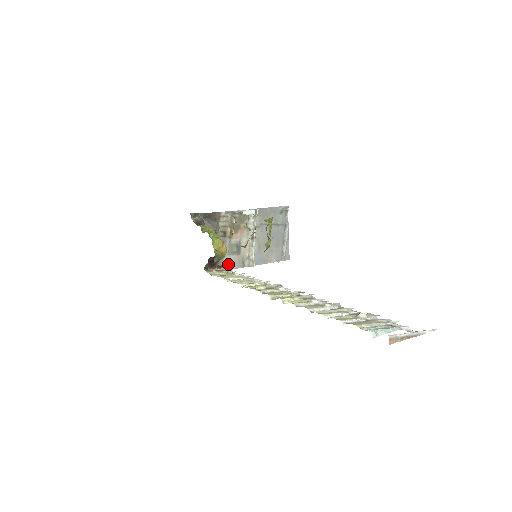
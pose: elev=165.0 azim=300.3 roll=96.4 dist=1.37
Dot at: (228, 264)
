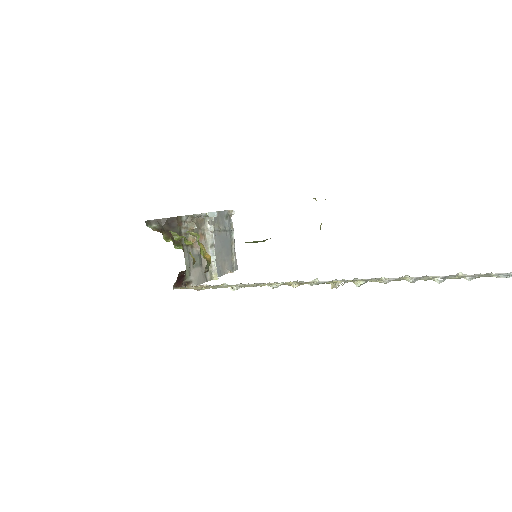
Dot at: (194, 279)
